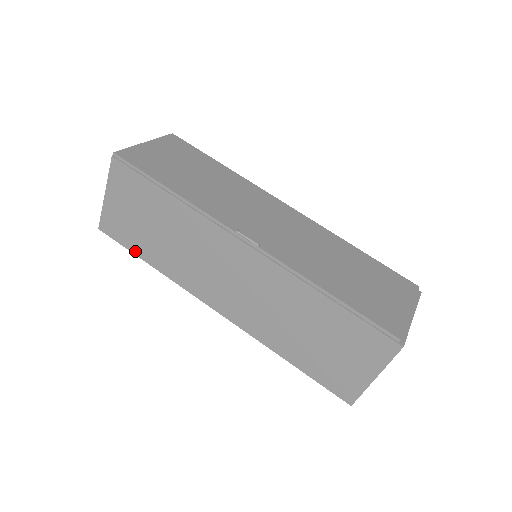
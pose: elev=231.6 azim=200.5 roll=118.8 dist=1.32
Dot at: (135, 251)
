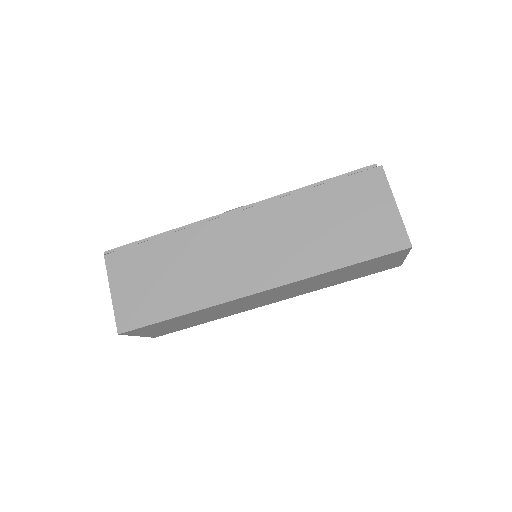
Dot at: (160, 318)
